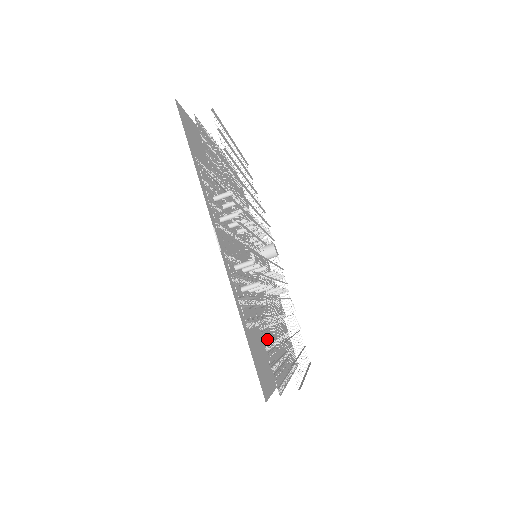
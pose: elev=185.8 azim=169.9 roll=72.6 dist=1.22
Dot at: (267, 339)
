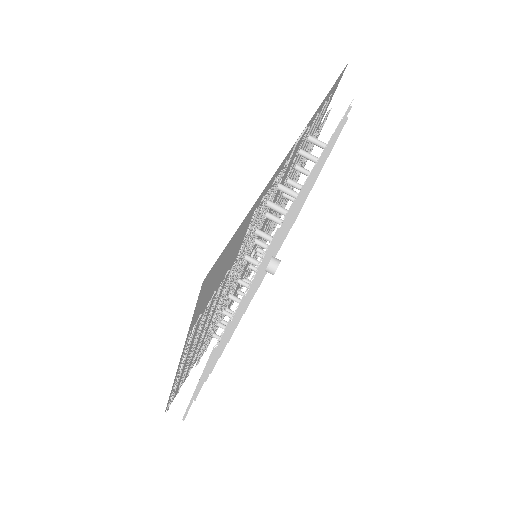
Dot at: (221, 289)
